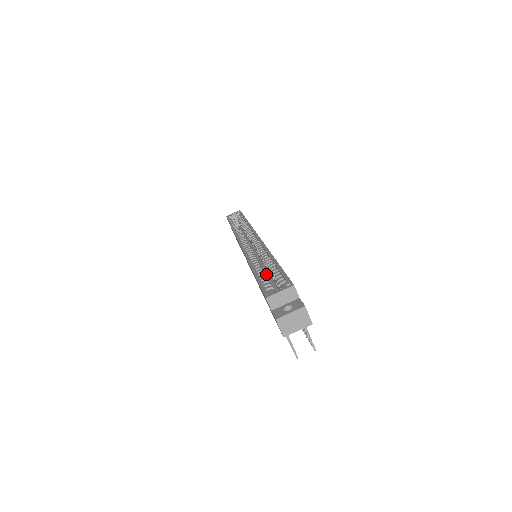
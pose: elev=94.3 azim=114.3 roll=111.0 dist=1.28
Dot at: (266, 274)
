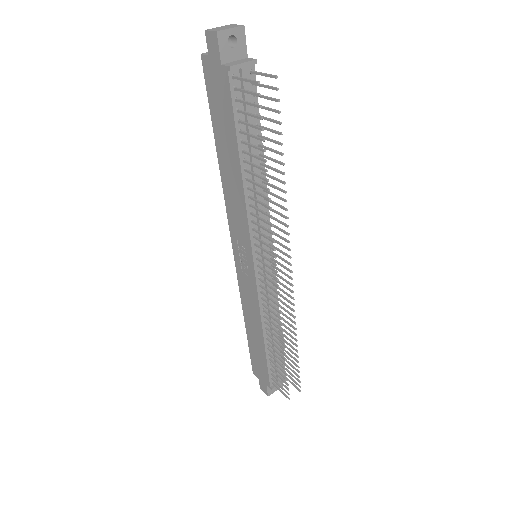
Dot at: occluded
